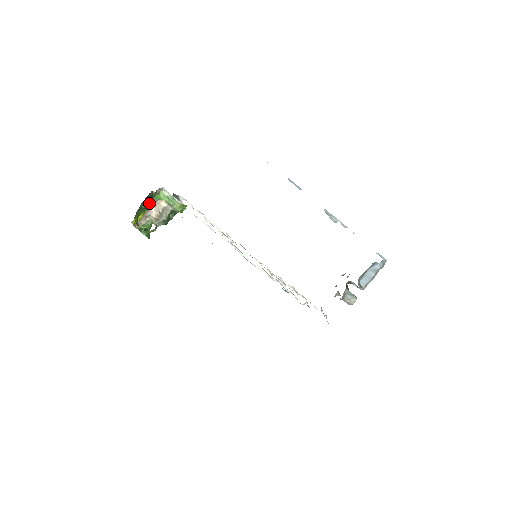
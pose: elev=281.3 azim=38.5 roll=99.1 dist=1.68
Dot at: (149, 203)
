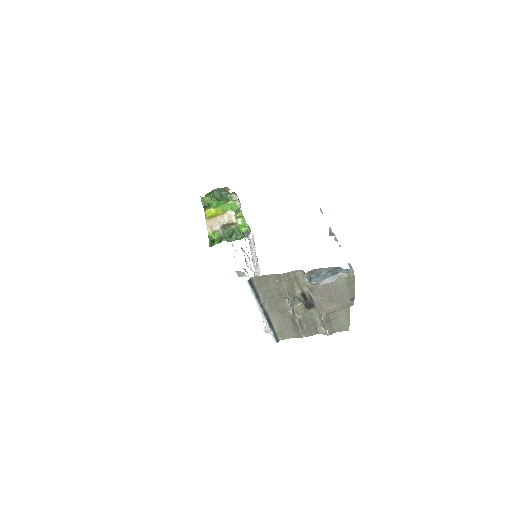
Dot at: (222, 197)
